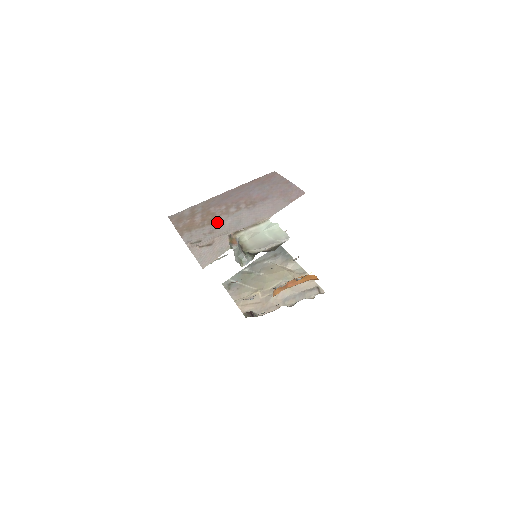
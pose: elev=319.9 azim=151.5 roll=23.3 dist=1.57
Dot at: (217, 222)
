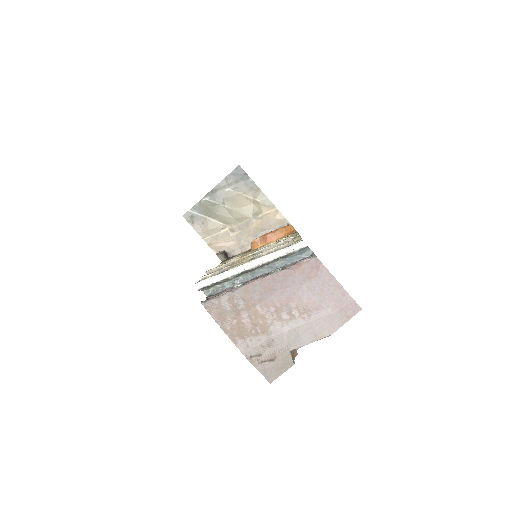
Dot at: (272, 332)
